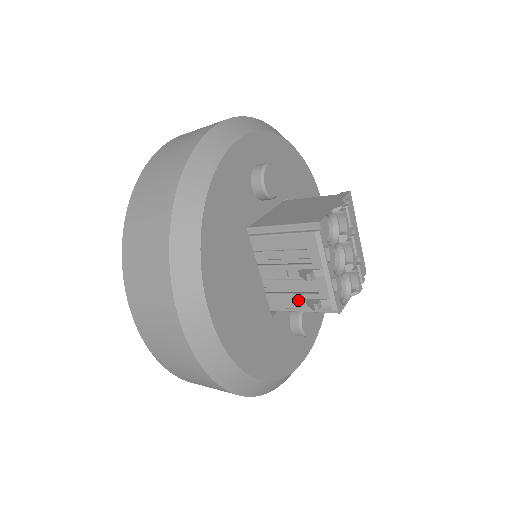
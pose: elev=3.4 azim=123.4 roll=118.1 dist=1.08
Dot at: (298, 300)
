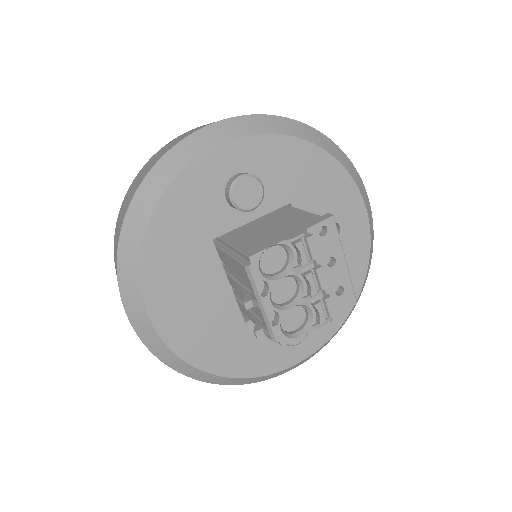
Dot at: (253, 319)
